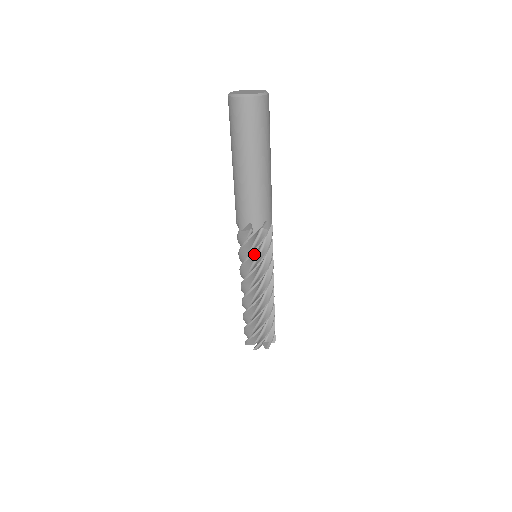
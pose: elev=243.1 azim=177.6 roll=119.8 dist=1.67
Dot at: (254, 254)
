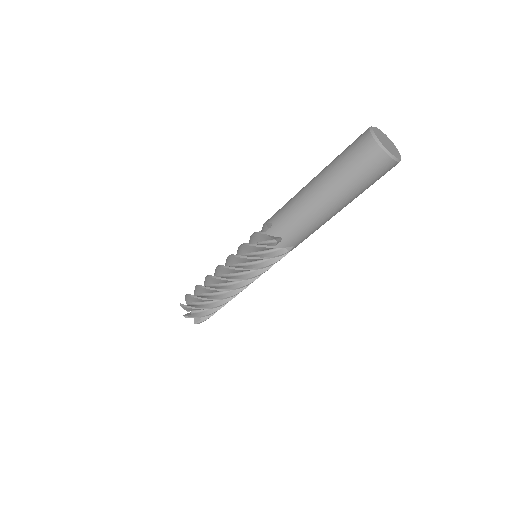
Dot at: (270, 264)
